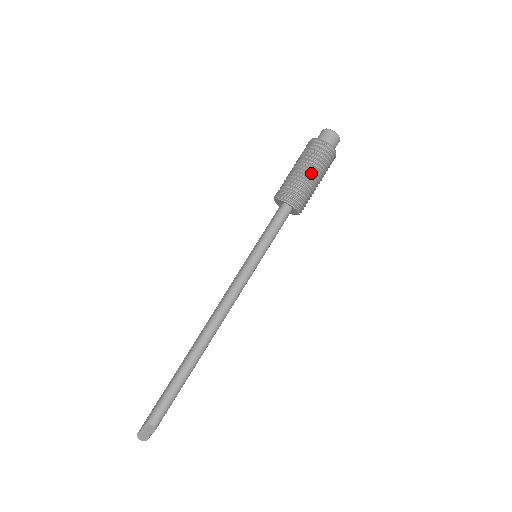
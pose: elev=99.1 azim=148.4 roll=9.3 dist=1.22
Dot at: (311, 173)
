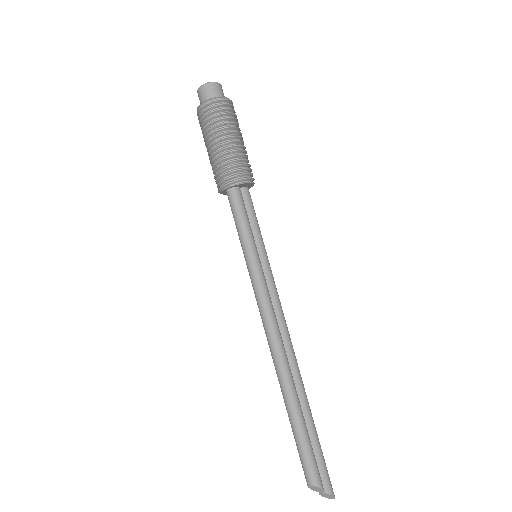
Dot at: (215, 143)
